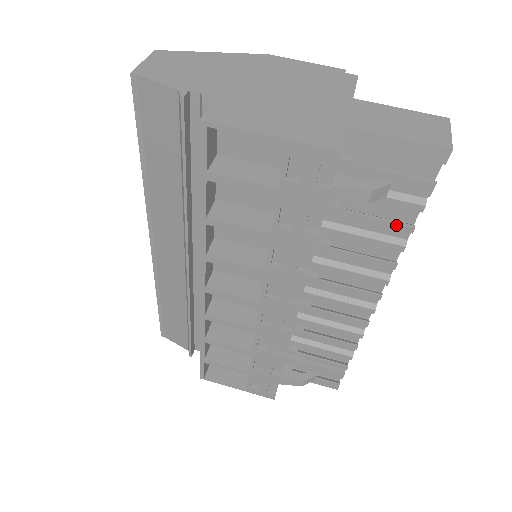
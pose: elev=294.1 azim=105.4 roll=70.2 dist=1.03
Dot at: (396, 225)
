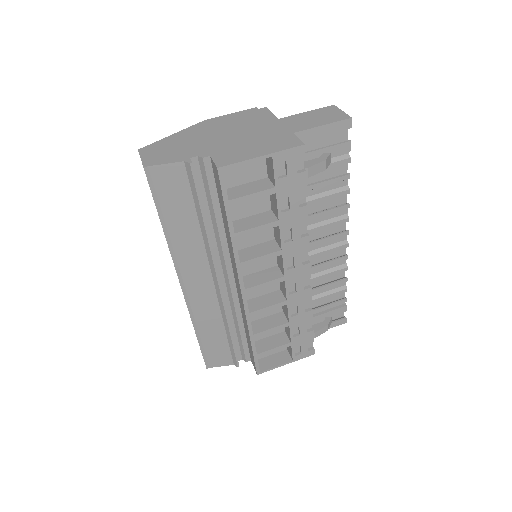
Dot at: (339, 178)
